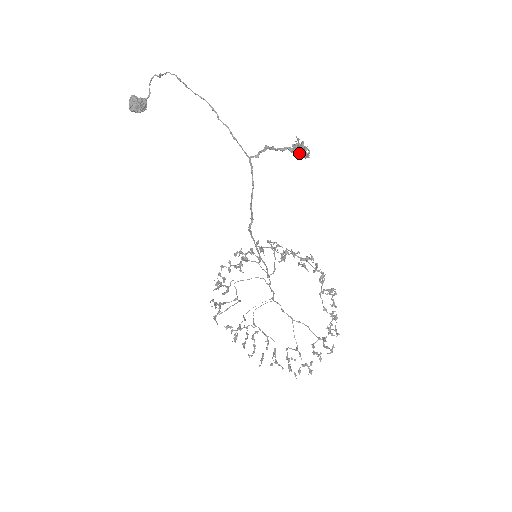
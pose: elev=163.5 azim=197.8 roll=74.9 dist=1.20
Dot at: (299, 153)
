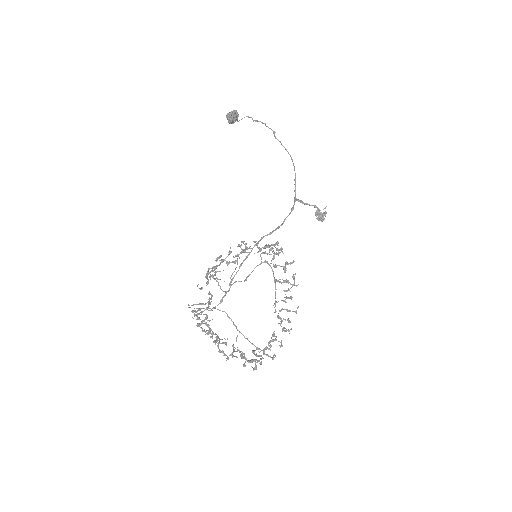
Dot at: occluded
